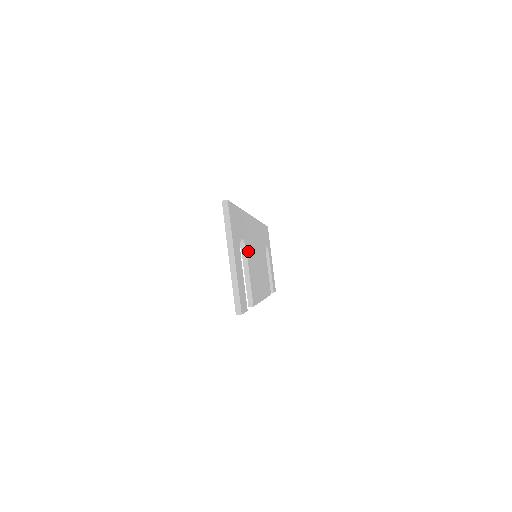
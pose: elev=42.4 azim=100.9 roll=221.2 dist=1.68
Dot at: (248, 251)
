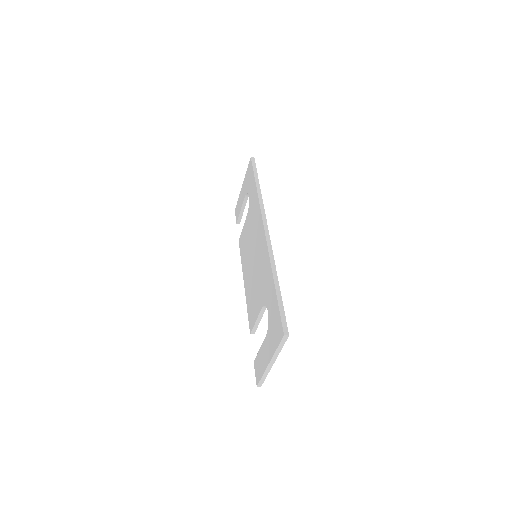
Dot at: occluded
